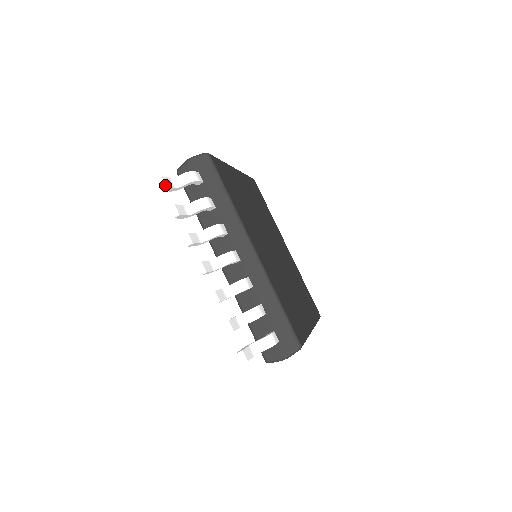
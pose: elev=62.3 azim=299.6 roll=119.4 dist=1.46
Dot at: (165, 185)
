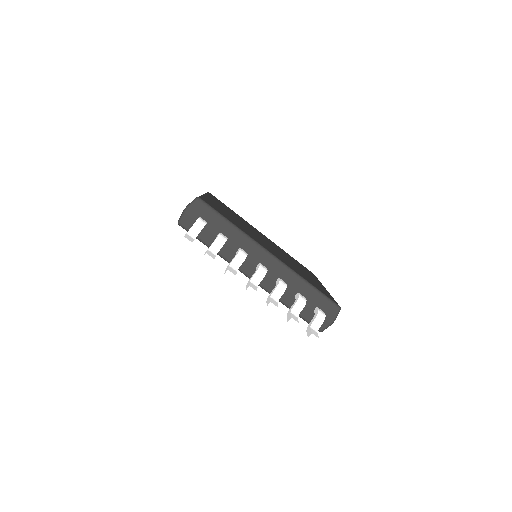
Dot at: (190, 242)
